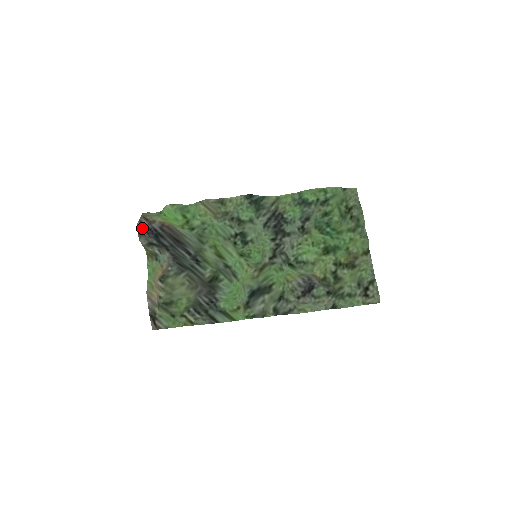
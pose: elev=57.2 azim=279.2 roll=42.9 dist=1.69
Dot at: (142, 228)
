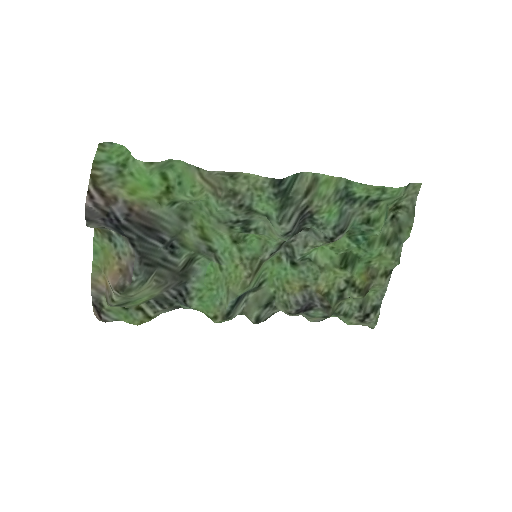
Dot at: (94, 212)
